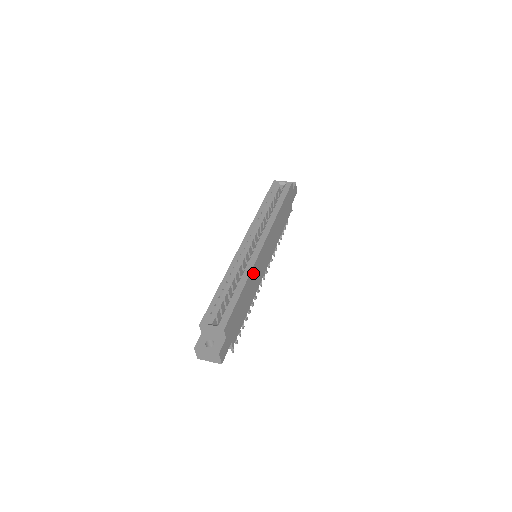
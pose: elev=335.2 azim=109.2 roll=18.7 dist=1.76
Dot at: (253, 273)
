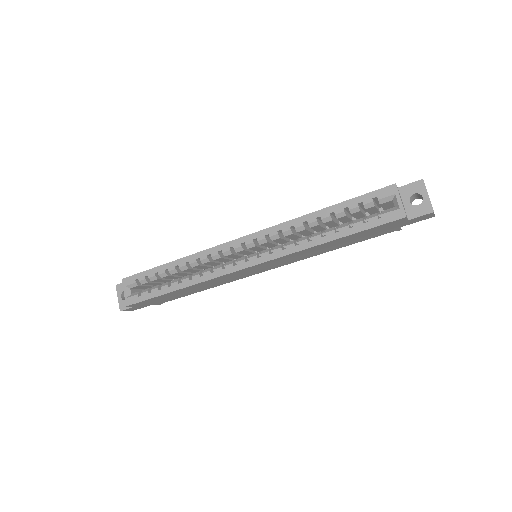
Dot at: (210, 281)
